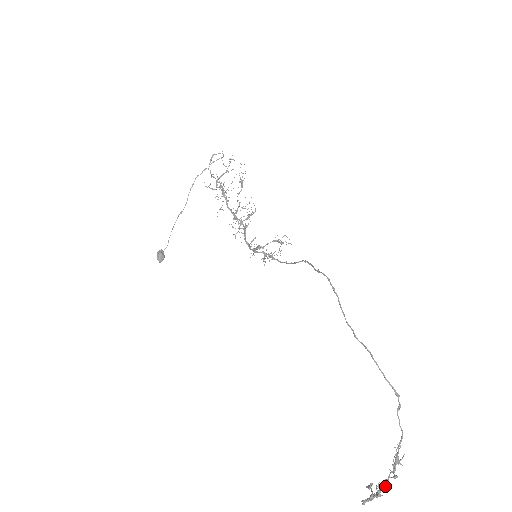
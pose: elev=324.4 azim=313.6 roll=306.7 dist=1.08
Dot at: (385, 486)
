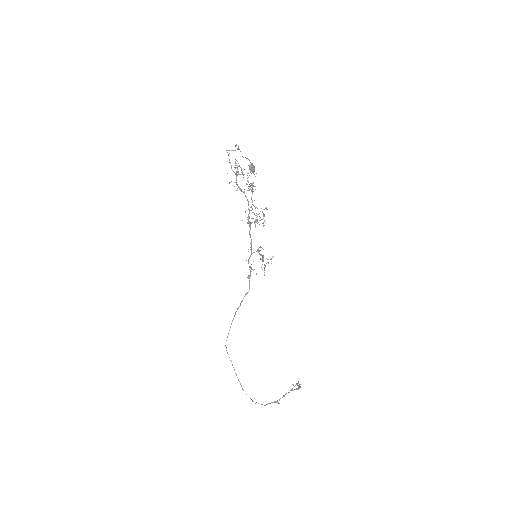
Dot at: (284, 396)
